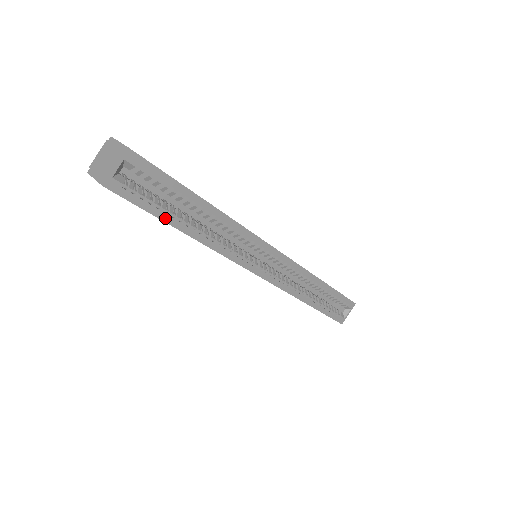
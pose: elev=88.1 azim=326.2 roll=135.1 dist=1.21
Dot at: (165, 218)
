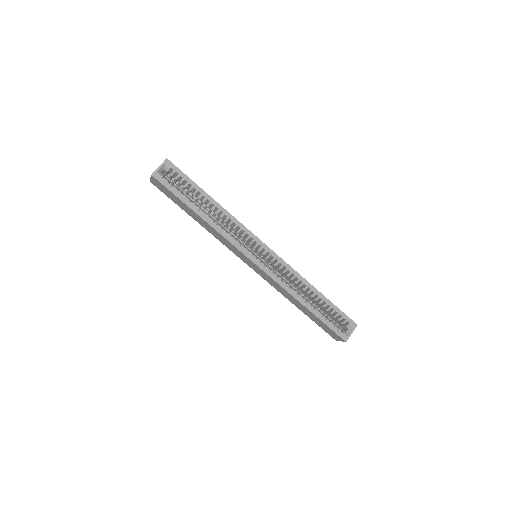
Dot at: (185, 202)
